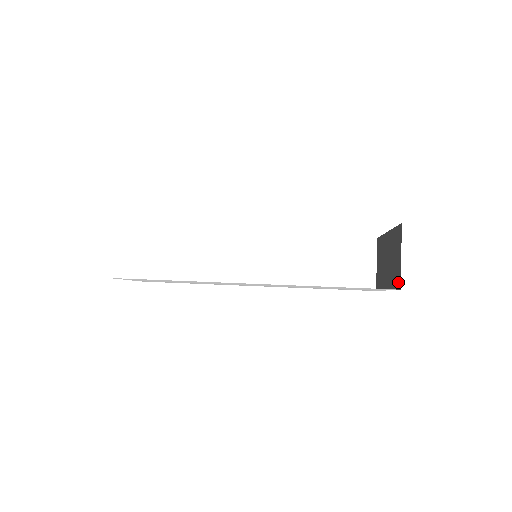
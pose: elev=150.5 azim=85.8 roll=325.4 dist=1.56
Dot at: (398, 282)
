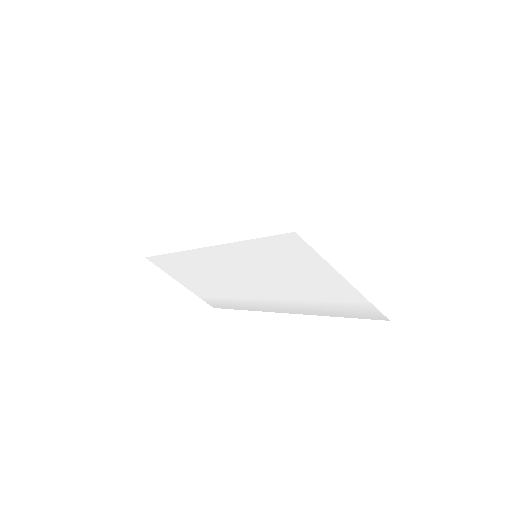
Dot at: occluded
